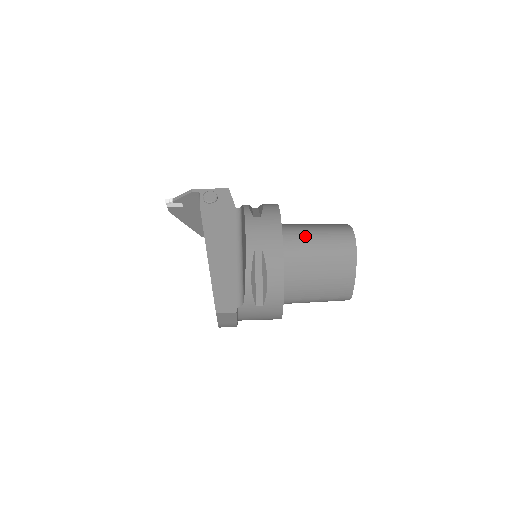
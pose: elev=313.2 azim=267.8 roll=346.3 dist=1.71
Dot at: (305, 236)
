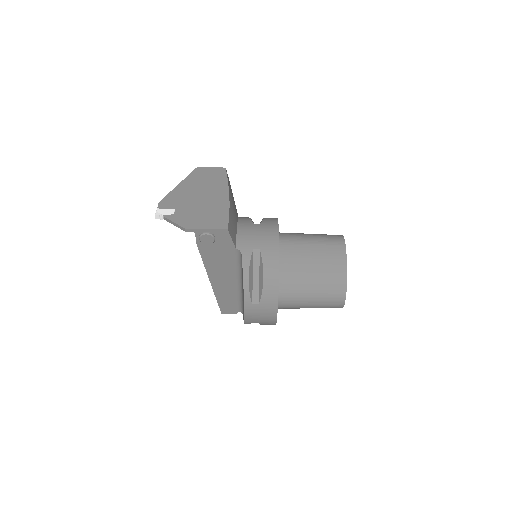
Dot at: (299, 302)
